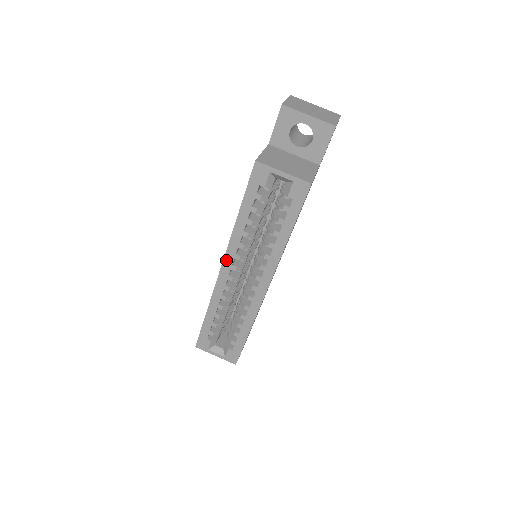
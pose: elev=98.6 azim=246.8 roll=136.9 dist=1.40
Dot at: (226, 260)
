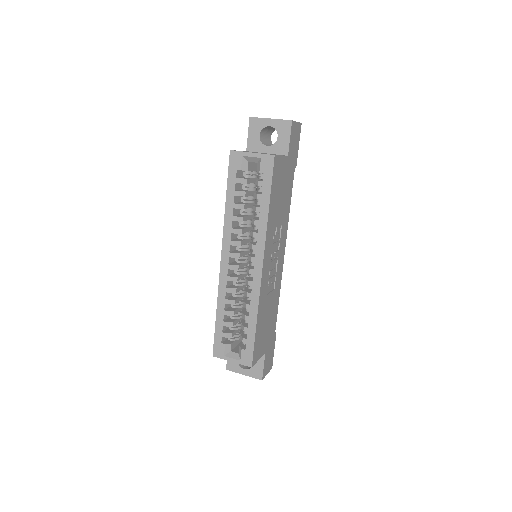
Dot at: (224, 249)
